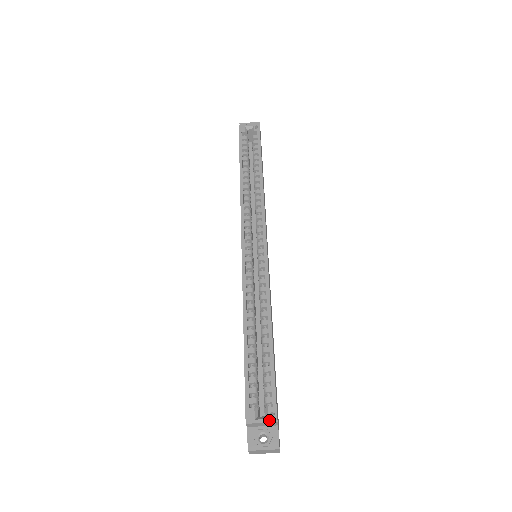
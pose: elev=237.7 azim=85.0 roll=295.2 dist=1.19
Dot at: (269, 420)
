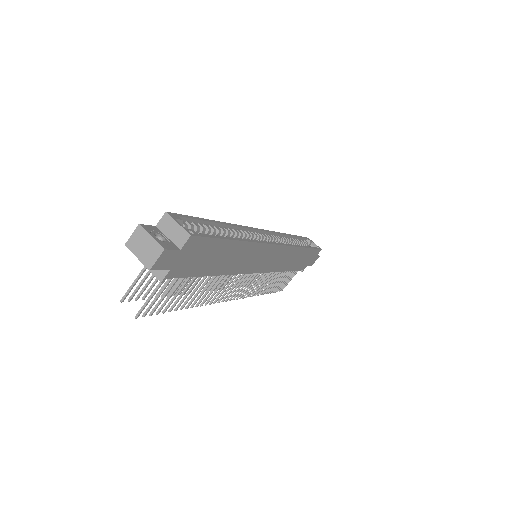
Dot at: (186, 229)
